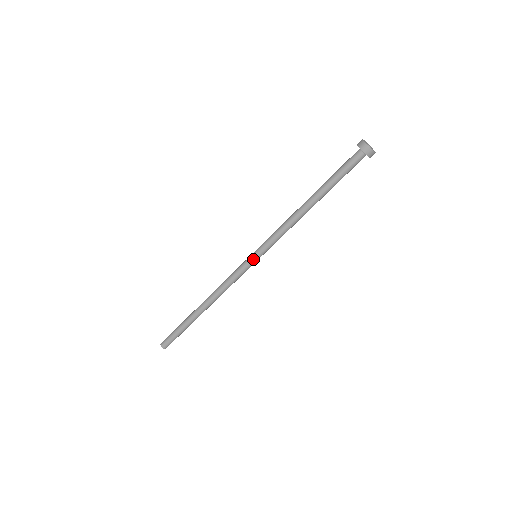
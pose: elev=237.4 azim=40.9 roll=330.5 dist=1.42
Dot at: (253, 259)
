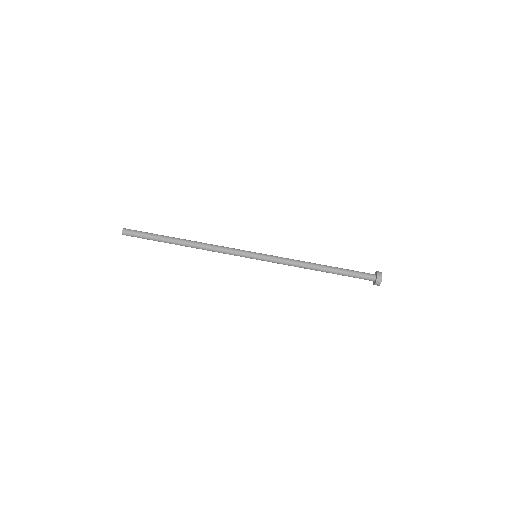
Dot at: (254, 252)
